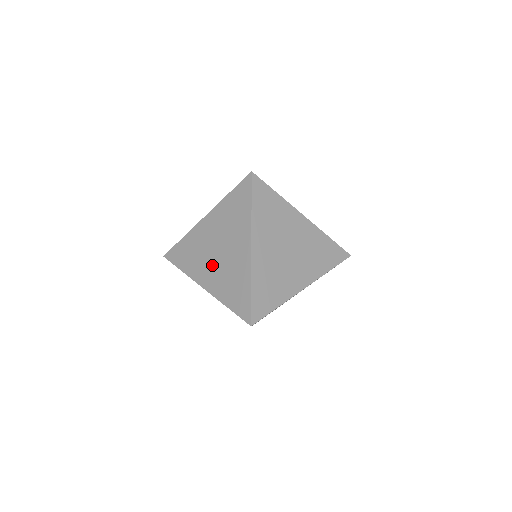
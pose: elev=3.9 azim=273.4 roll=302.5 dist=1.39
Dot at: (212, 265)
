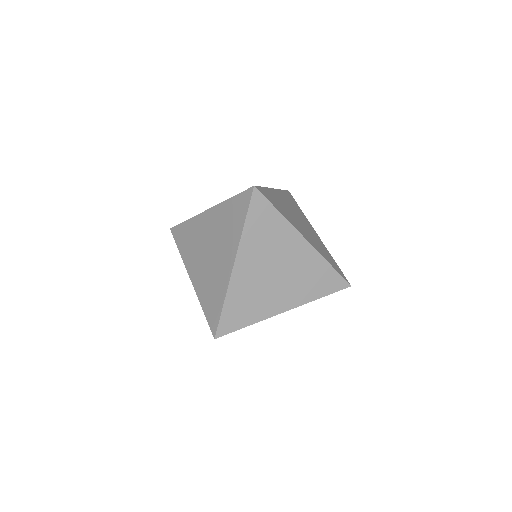
Dot at: (201, 262)
